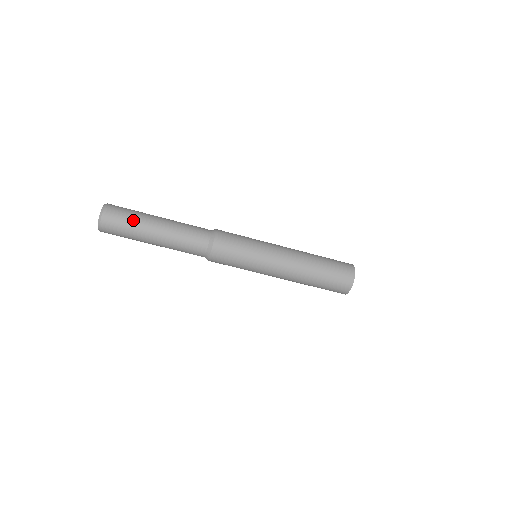
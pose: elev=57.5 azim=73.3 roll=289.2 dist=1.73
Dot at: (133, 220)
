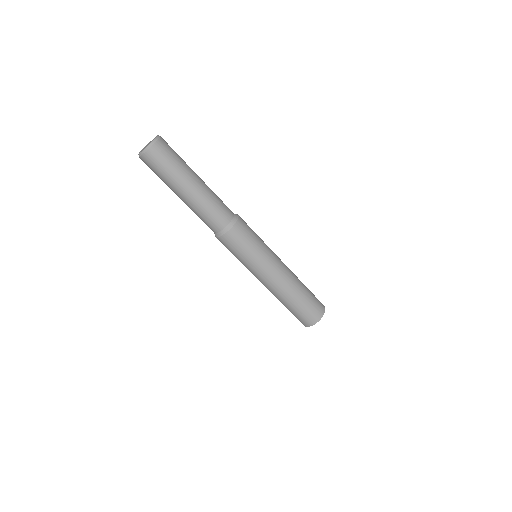
Dot at: (179, 164)
